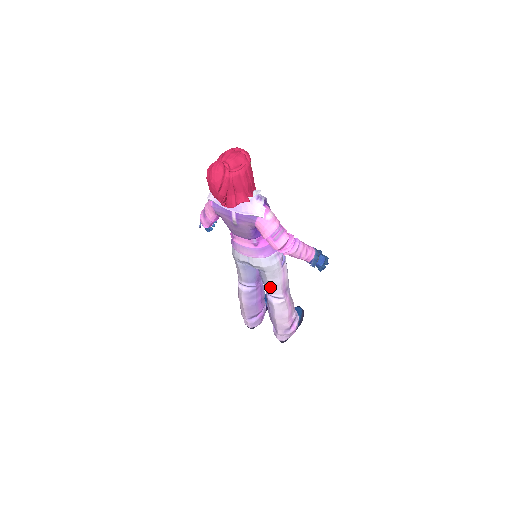
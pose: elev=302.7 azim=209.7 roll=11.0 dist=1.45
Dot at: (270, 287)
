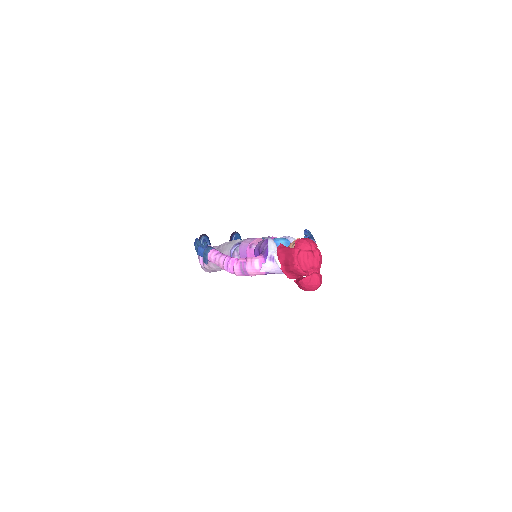
Dot at: occluded
